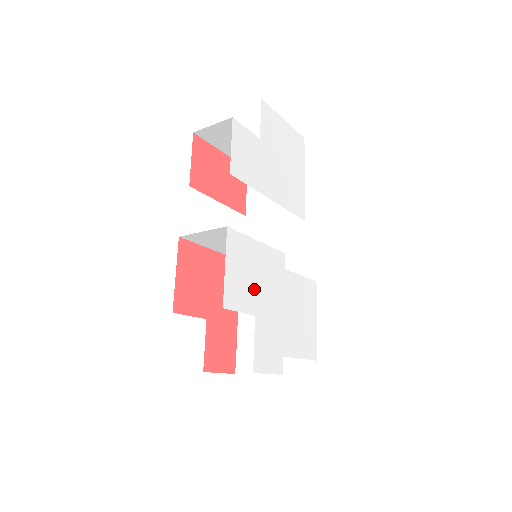
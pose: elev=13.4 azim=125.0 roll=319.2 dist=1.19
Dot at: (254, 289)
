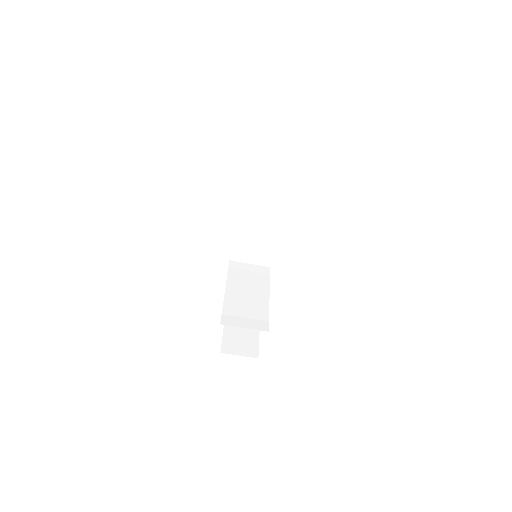
Dot at: occluded
